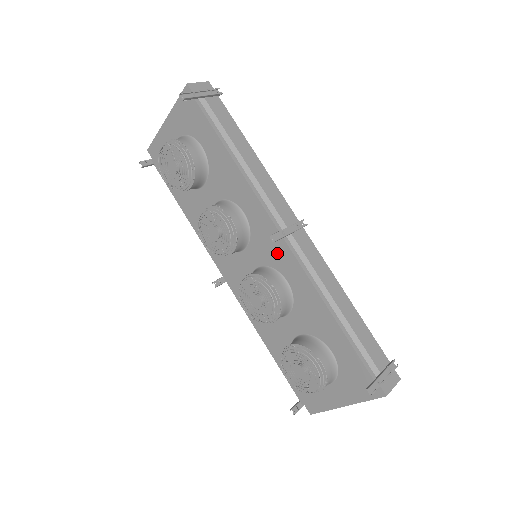
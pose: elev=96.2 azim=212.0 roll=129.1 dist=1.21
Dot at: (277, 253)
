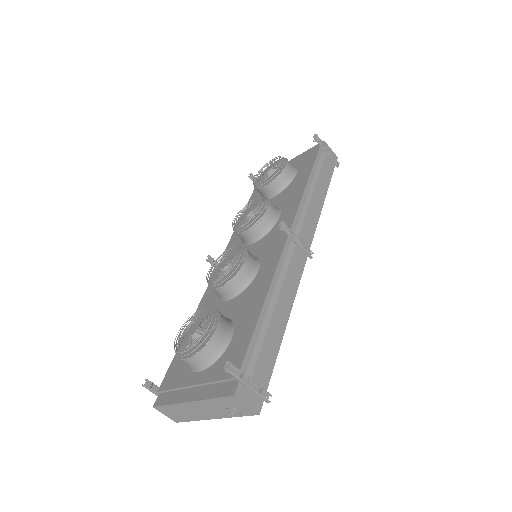
Dot at: (273, 247)
